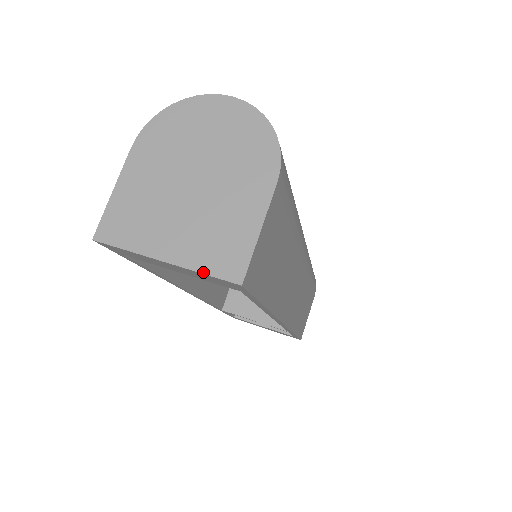
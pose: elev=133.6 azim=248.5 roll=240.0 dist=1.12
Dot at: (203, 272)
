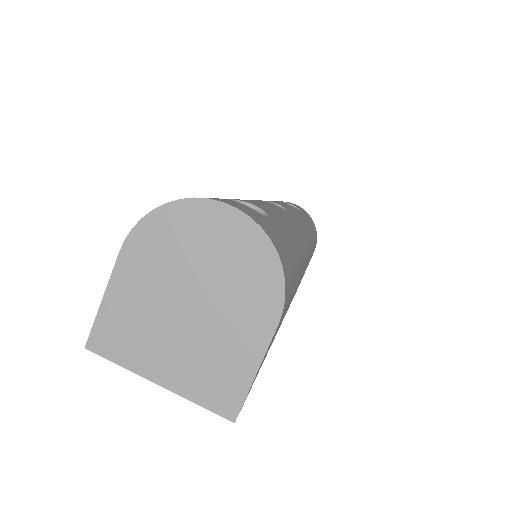
Dot at: (197, 403)
